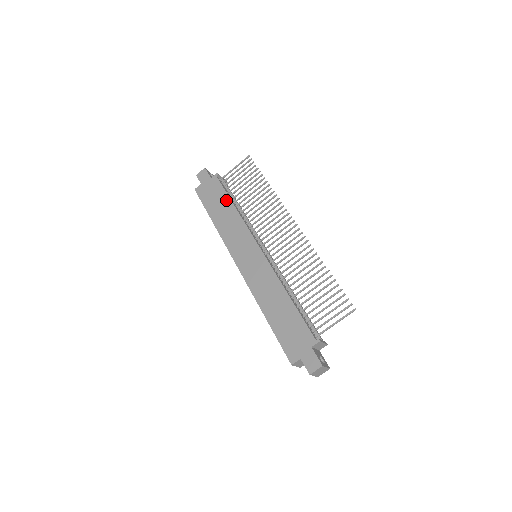
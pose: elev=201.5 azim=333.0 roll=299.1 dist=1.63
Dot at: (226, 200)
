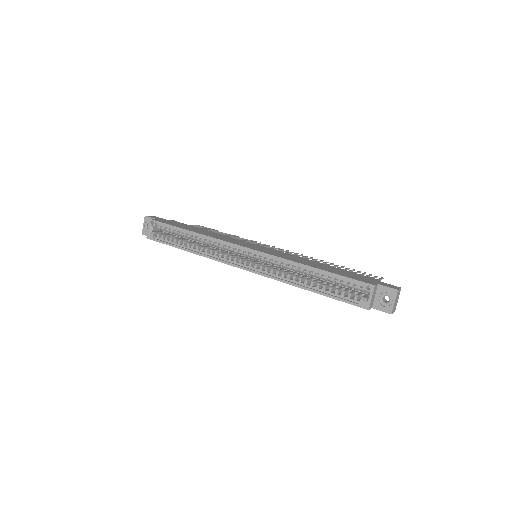
Dot at: (198, 228)
